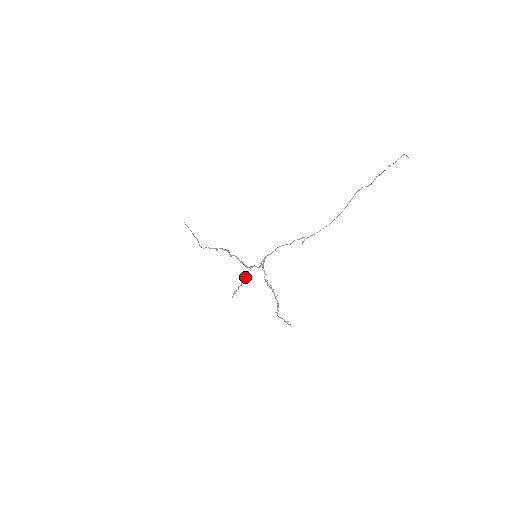
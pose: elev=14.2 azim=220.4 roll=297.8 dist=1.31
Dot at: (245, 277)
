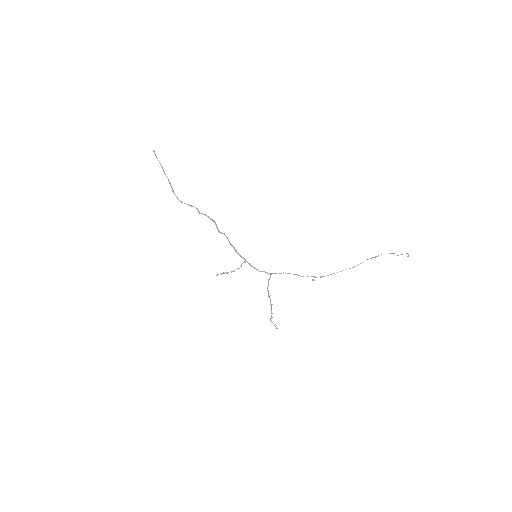
Dot at: (239, 268)
